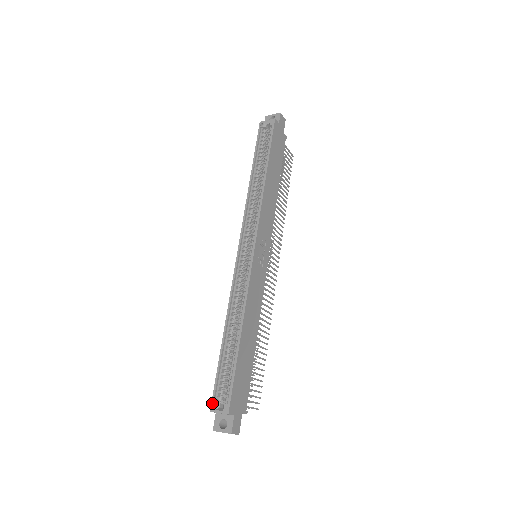
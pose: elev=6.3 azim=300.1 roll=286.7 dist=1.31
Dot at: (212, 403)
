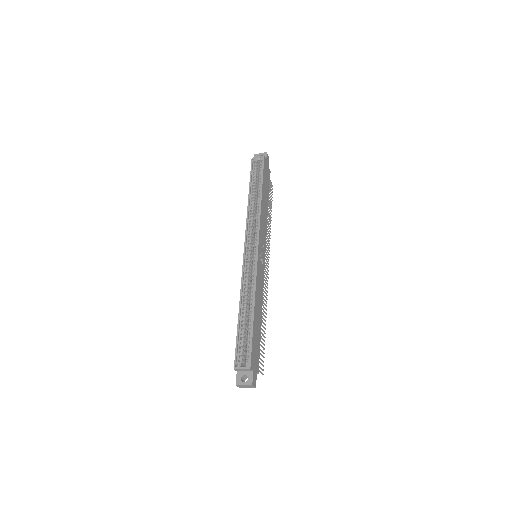
Dot at: (235, 362)
